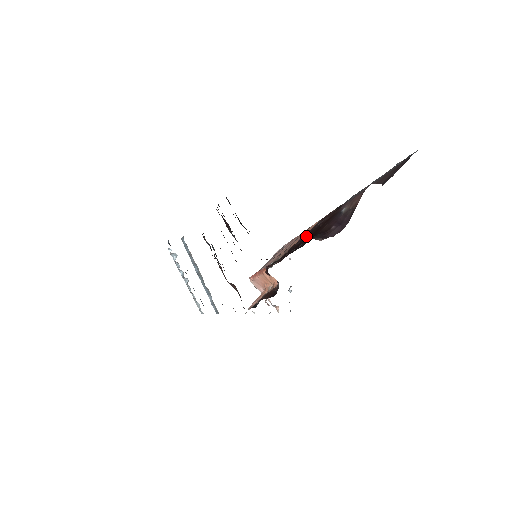
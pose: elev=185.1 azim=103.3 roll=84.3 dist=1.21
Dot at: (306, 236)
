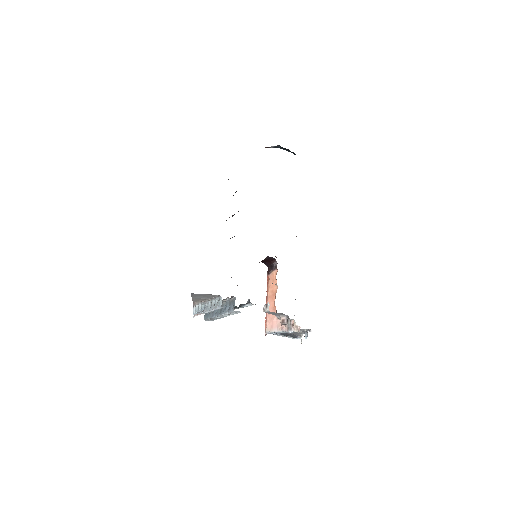
Dot at: occluded
